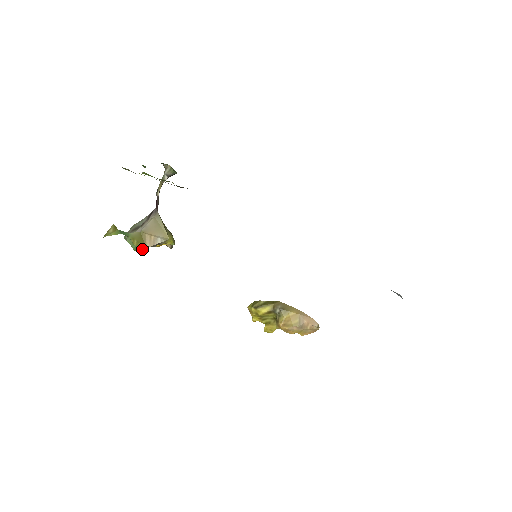
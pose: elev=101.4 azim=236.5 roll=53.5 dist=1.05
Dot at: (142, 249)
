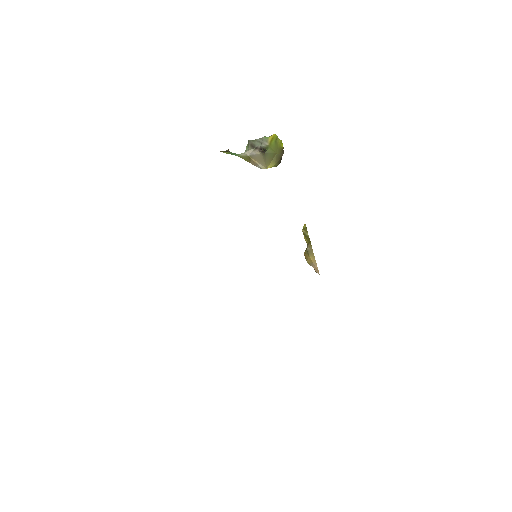
Dot at: occluded
